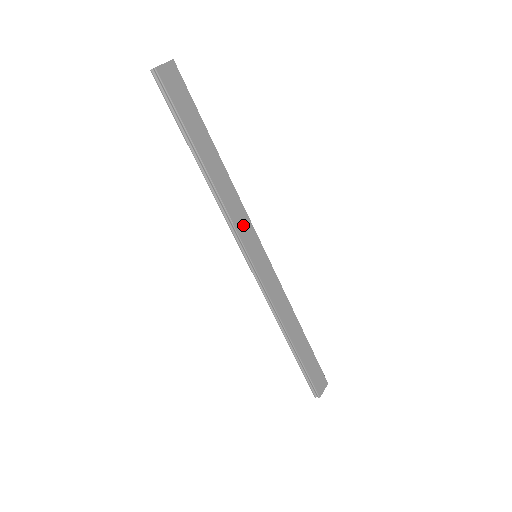
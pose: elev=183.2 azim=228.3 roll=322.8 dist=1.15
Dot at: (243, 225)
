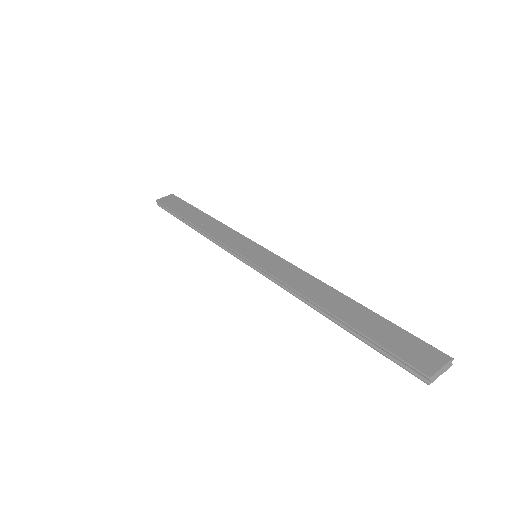
Dot at: (234, 240)
